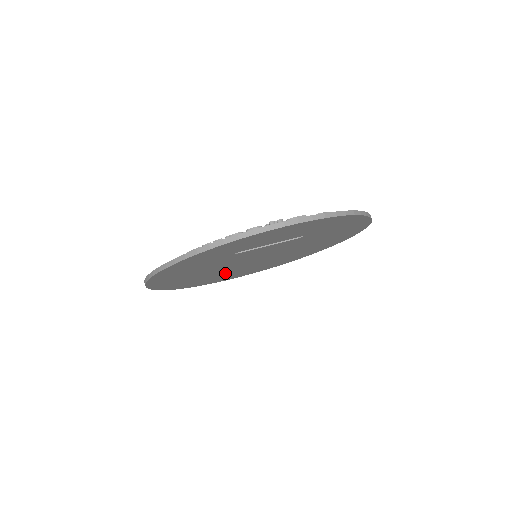
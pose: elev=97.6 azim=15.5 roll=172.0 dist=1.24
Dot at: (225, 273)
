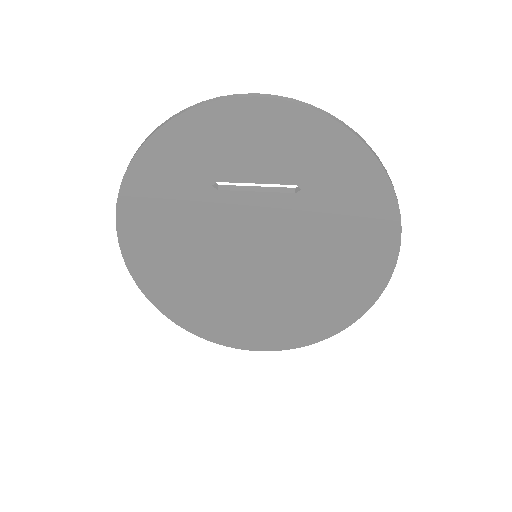
Dot at: (224, 299)
